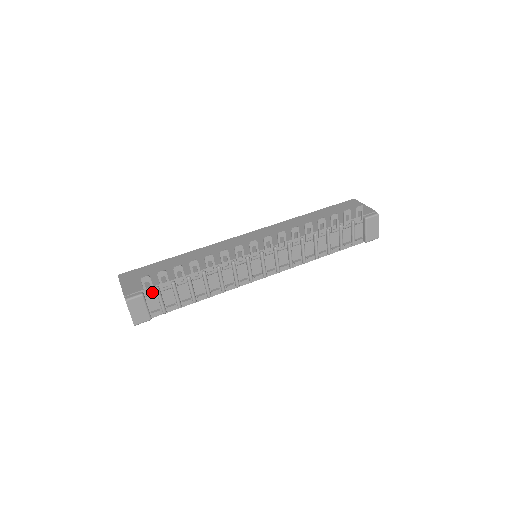
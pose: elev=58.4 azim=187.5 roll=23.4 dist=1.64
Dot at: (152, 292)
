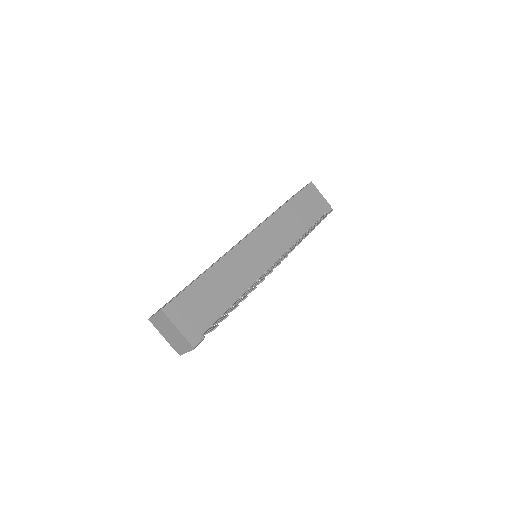
Dot at: occluded
